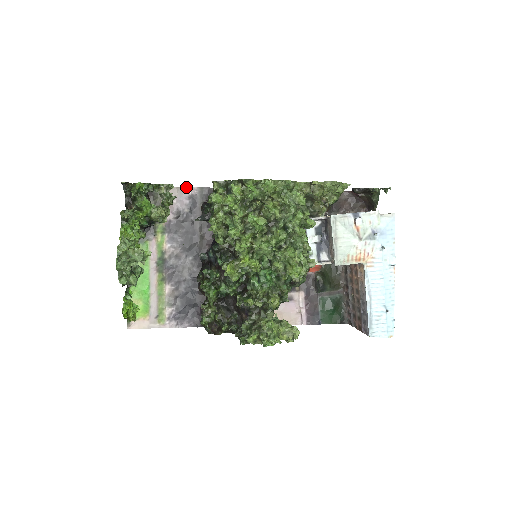
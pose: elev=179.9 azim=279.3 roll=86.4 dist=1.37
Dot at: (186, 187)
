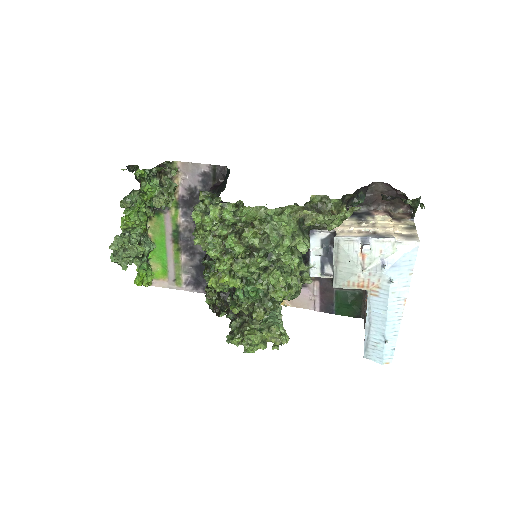
Dot at: (198, 163)
